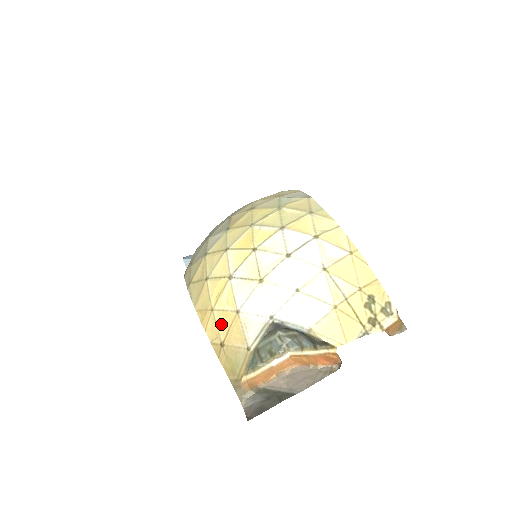
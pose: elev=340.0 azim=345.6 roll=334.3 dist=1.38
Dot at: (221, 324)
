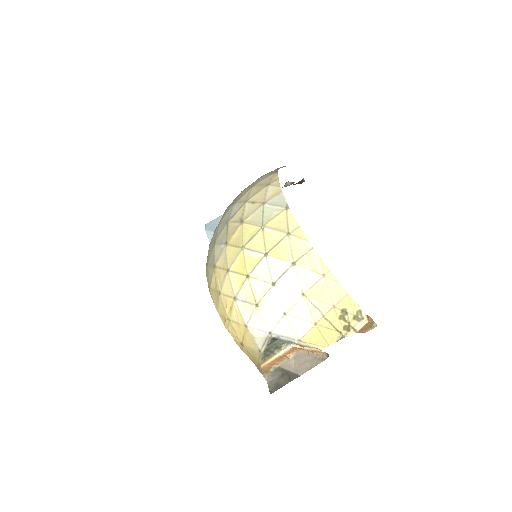
Dot at: (237, 331)
